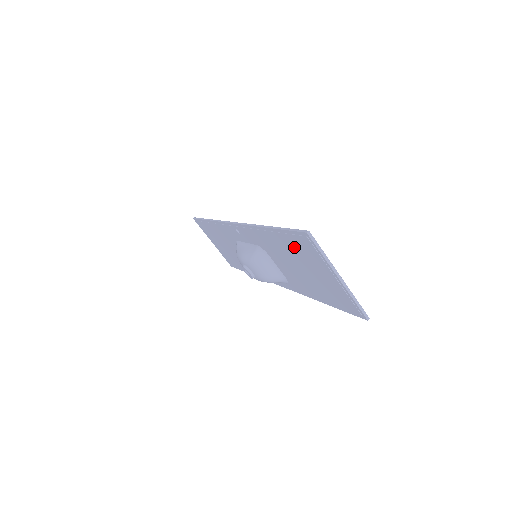
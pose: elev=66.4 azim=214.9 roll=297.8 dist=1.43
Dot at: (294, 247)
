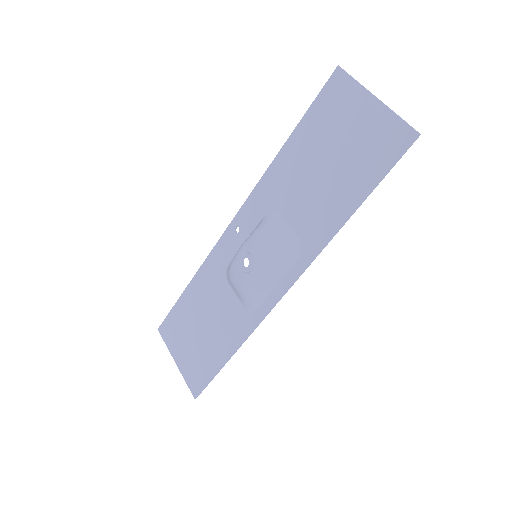
Dot at: (320, 123)
